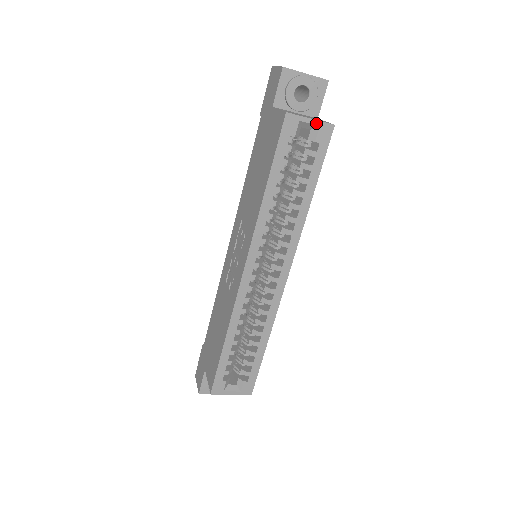
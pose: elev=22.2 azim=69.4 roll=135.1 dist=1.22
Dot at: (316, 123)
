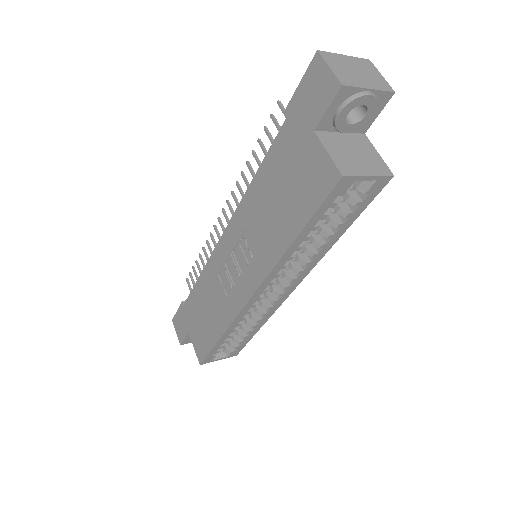
Dot at: (373, 178)
